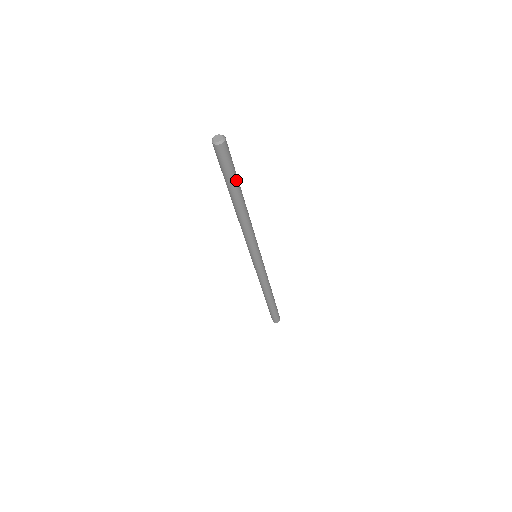
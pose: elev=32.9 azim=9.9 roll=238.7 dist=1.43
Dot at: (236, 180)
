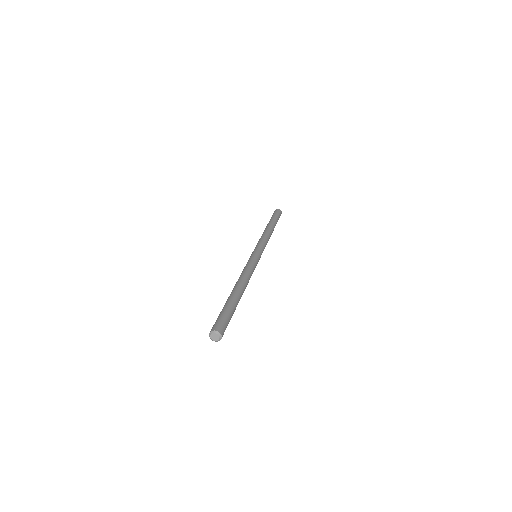
Dot at: (234, 311)
